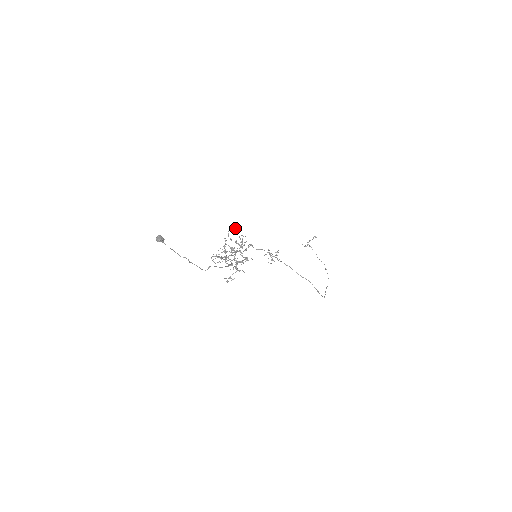
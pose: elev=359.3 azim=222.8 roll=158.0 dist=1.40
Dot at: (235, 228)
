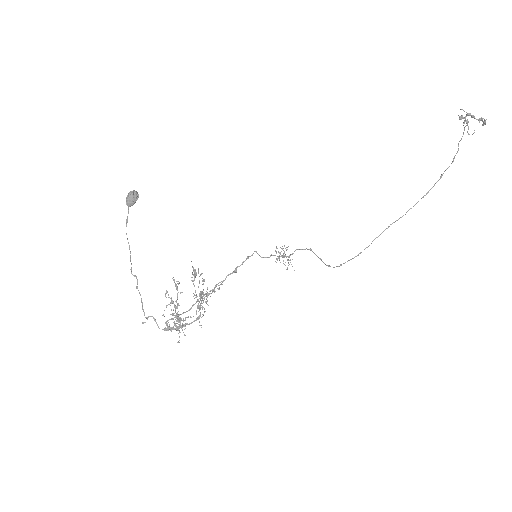
Dot at: (203, 289)
